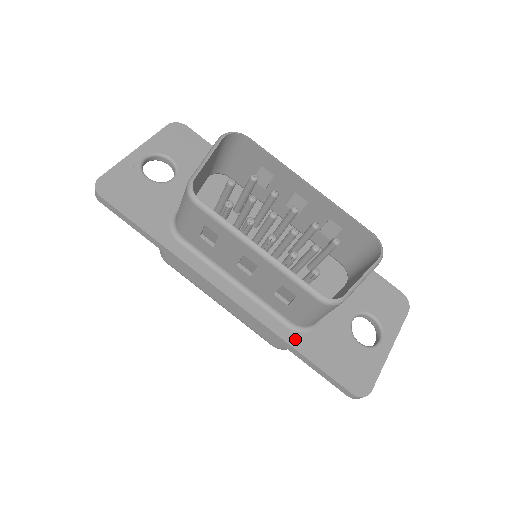
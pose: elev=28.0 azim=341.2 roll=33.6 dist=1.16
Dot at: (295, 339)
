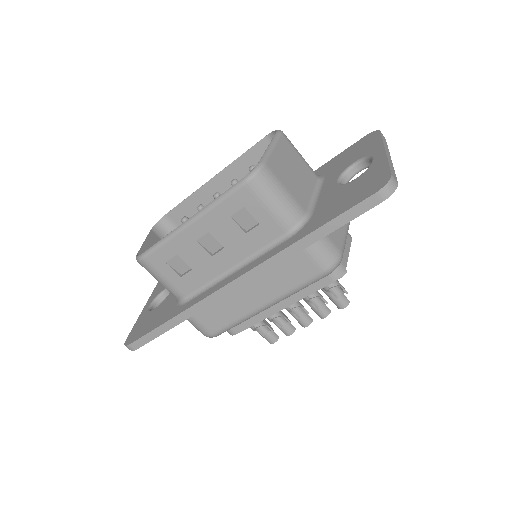
Dot at: (300, 235)
